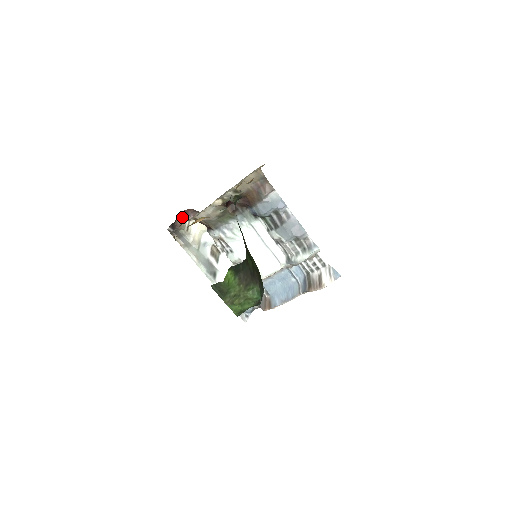
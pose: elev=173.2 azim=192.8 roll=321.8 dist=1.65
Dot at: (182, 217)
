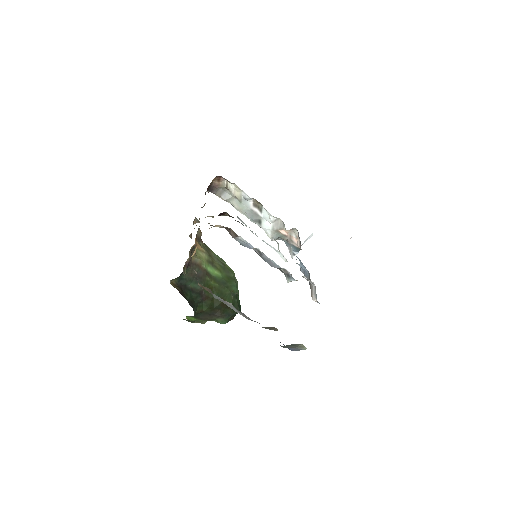
Dot at: (218, 179)
